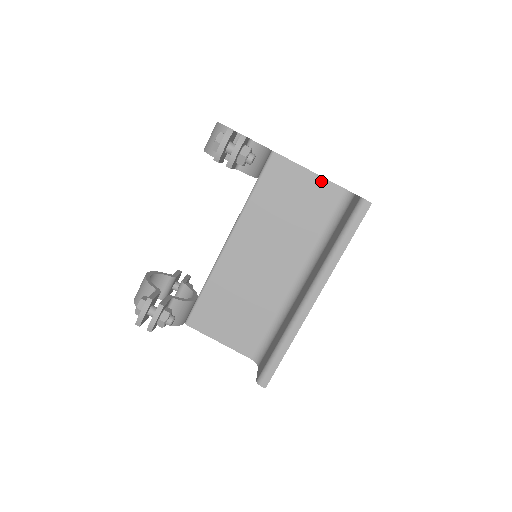
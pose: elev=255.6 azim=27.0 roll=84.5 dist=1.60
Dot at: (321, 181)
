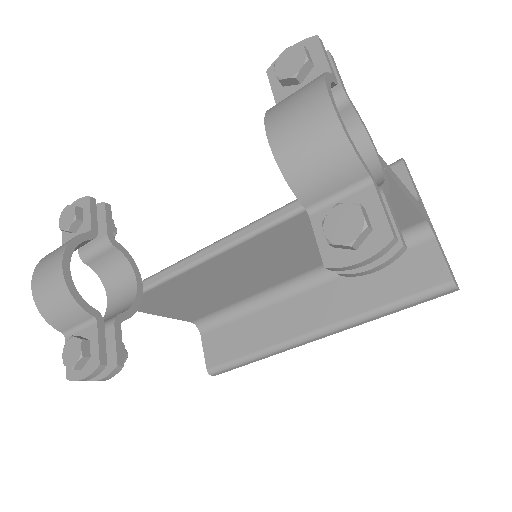
Dot at: (409, 210)
